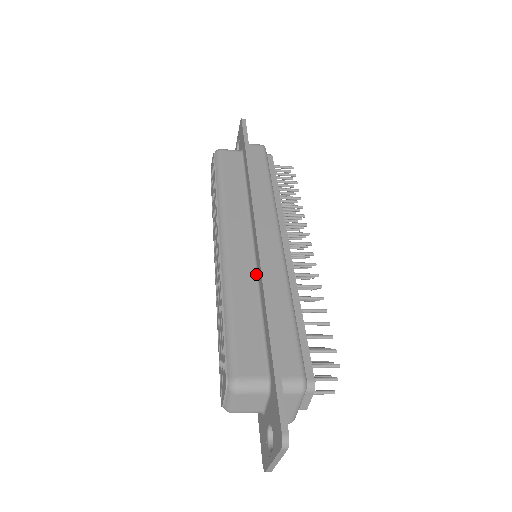
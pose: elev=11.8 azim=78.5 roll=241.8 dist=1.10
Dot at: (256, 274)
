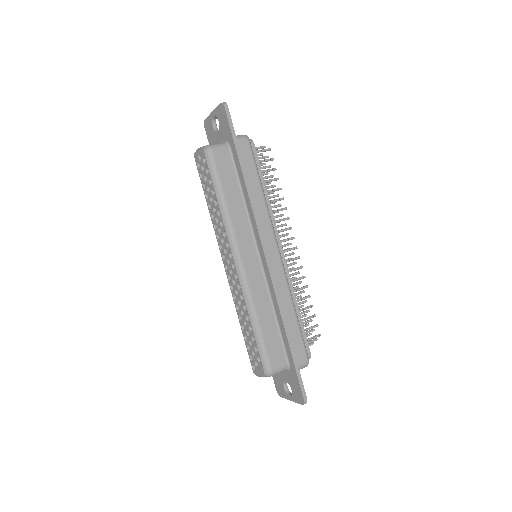
Dot at: (267, 287)
